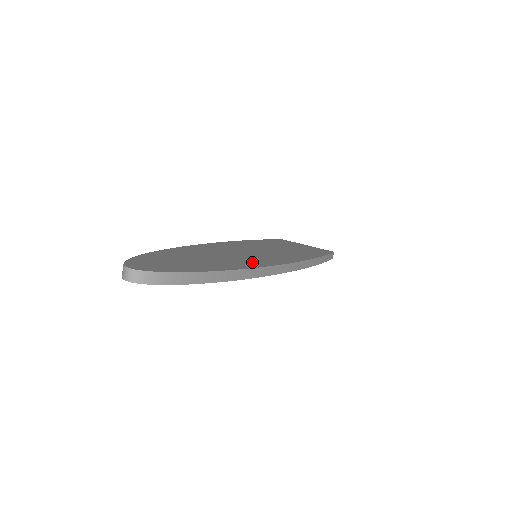
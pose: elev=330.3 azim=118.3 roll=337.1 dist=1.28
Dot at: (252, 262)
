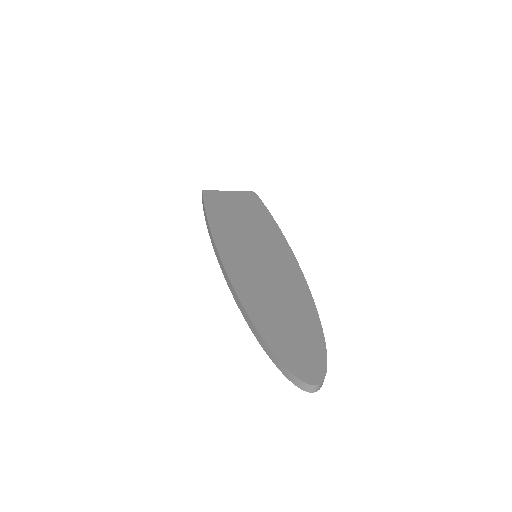
Dot at: (295, 285)
